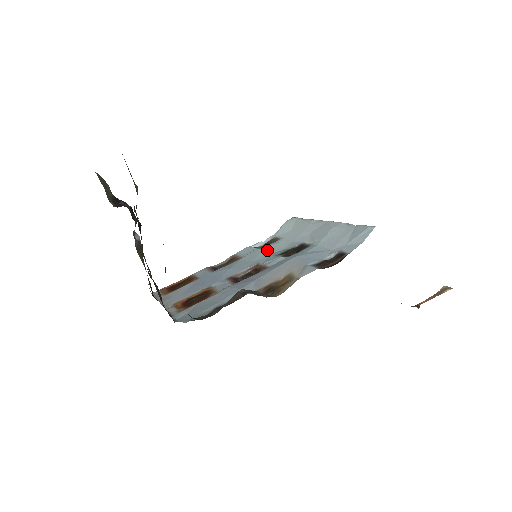
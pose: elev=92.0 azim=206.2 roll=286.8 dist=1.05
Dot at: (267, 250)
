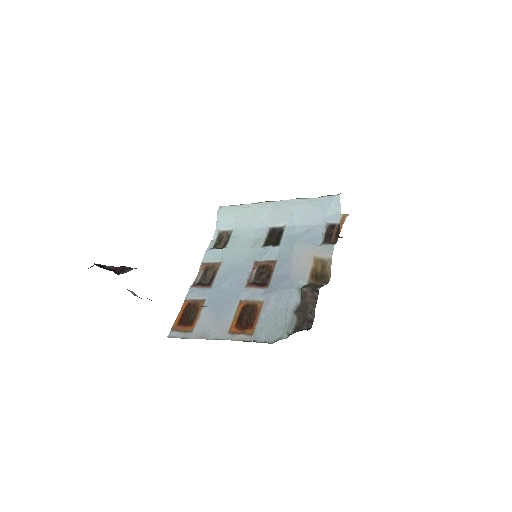
Dot at: (240, 246)
